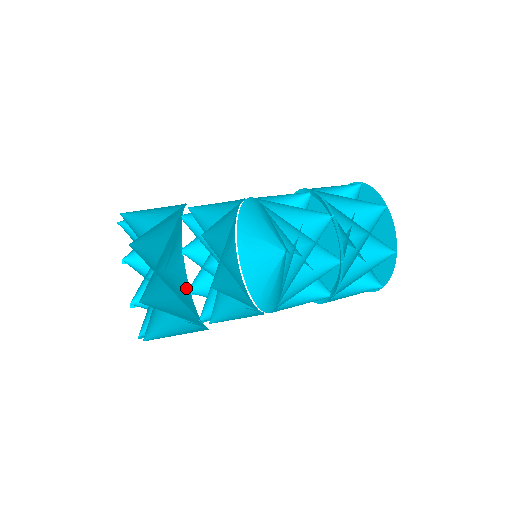
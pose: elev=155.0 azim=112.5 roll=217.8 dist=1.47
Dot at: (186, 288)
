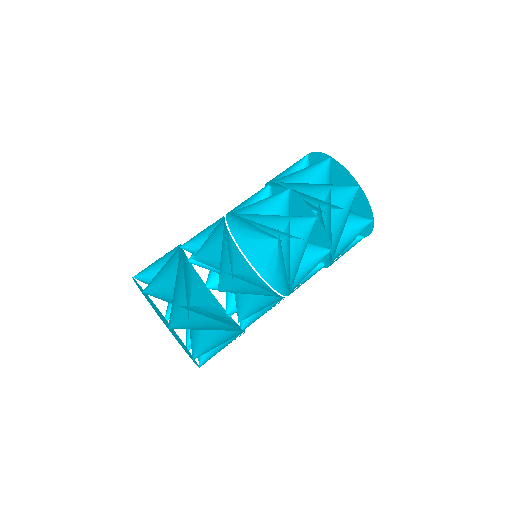
Dot at: (204, 289)
